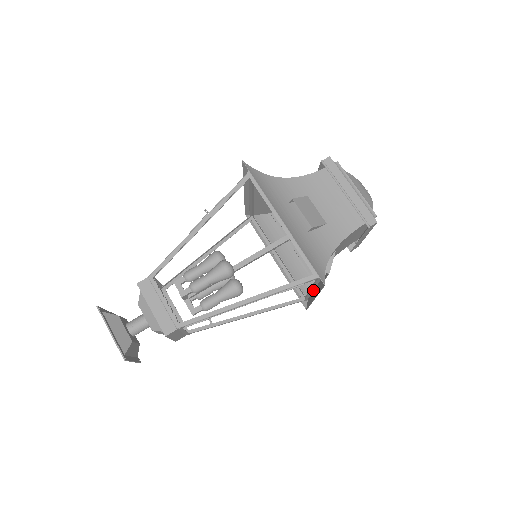
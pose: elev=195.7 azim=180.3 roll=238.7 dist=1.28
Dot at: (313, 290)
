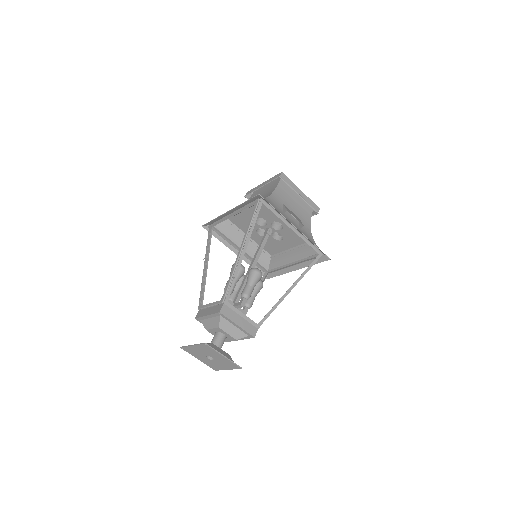
Dot at: (294, 229)
